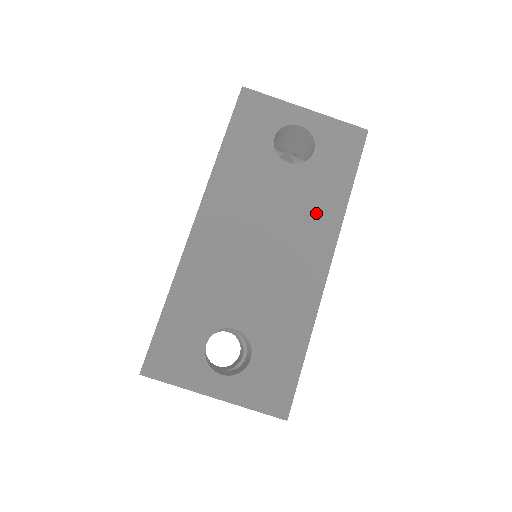
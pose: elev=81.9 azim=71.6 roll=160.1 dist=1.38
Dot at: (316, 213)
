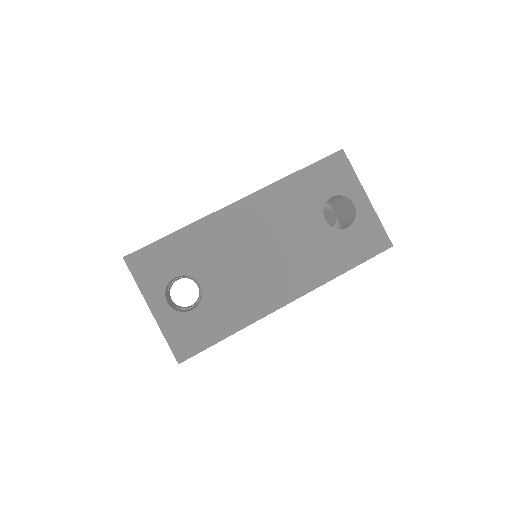
Dot at: (312, 264)
